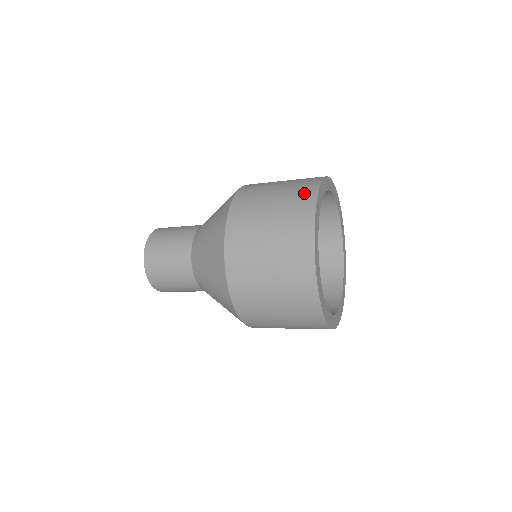
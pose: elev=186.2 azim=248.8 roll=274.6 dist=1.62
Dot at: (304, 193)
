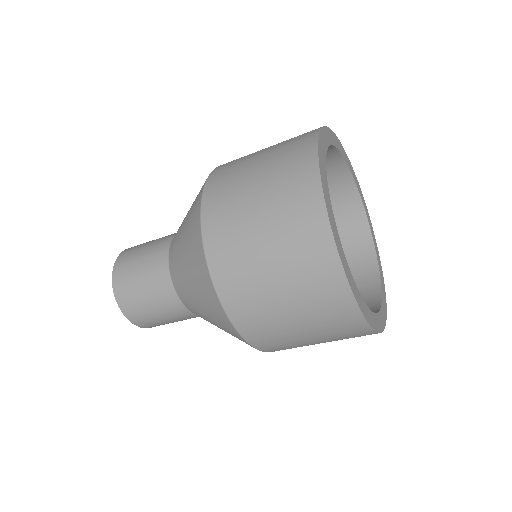
Dot at: (299, 144)
